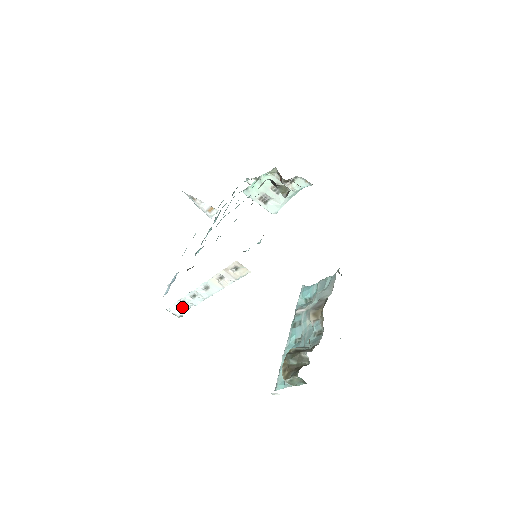
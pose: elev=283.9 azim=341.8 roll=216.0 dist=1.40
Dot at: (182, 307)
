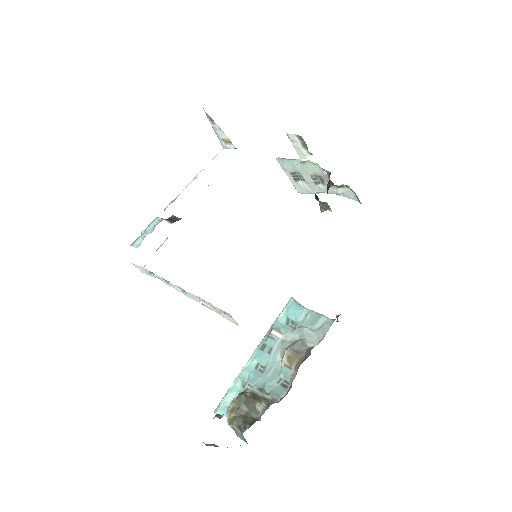
Dot at: (149, 273)
